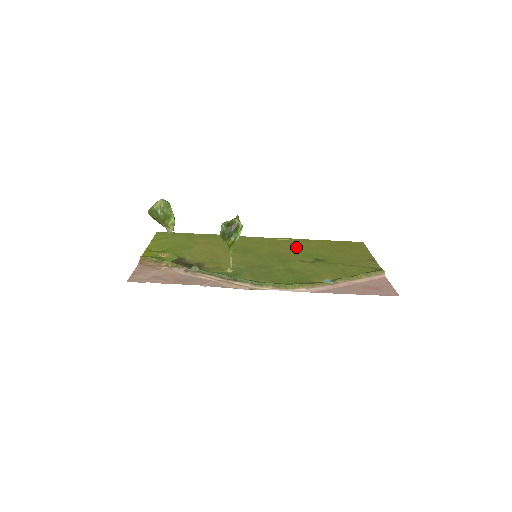
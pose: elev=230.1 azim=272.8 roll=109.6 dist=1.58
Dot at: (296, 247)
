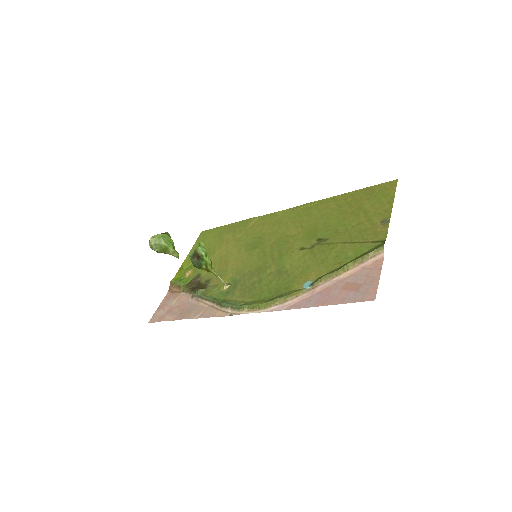
Dot at: (310, 219)
